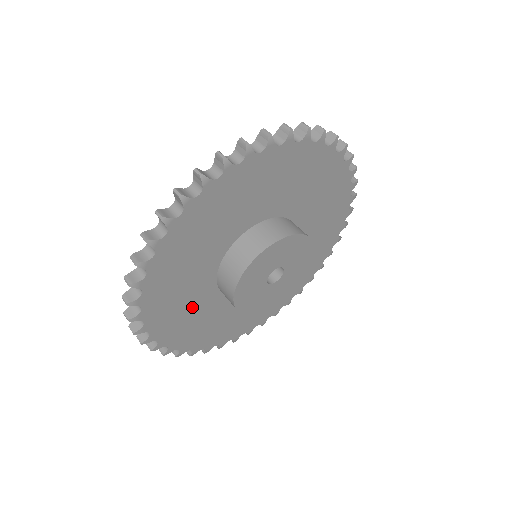
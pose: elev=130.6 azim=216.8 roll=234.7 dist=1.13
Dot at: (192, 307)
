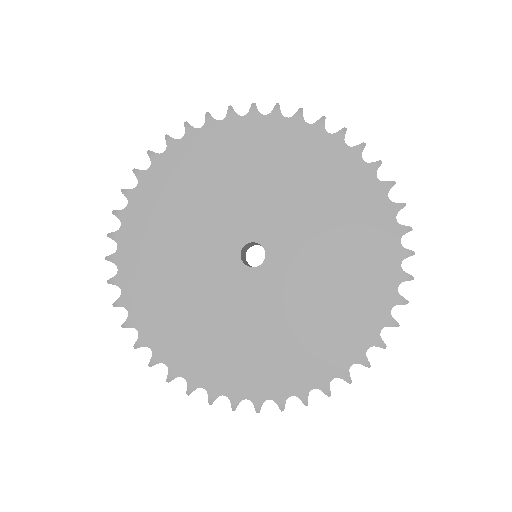
Dot at: (167, 257)
